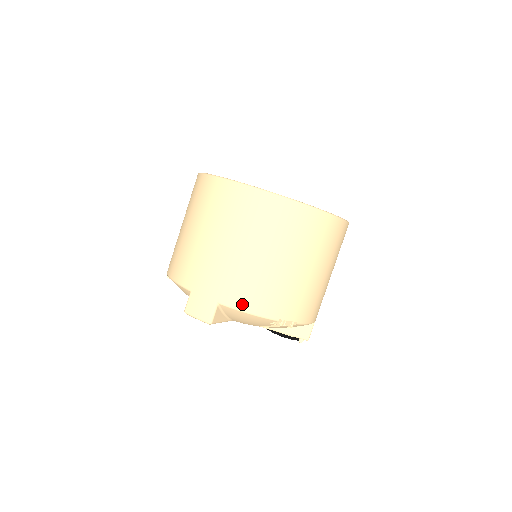
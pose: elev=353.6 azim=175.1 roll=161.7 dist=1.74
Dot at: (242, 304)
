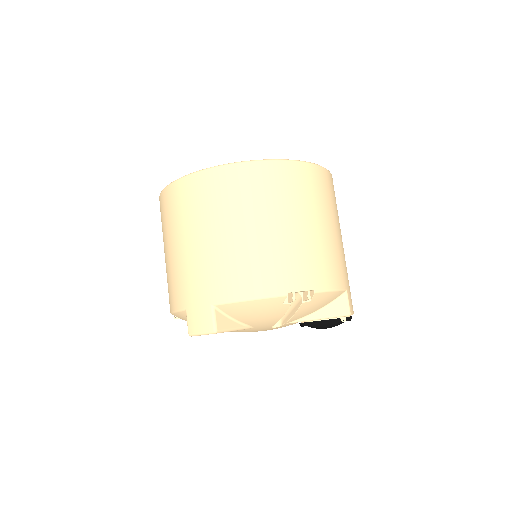
Dot at: (237, 293)
